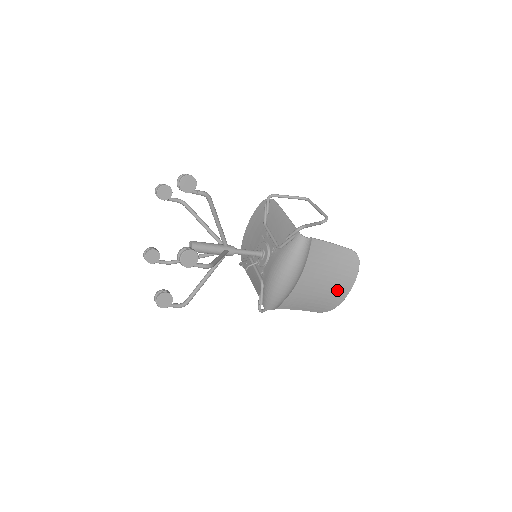
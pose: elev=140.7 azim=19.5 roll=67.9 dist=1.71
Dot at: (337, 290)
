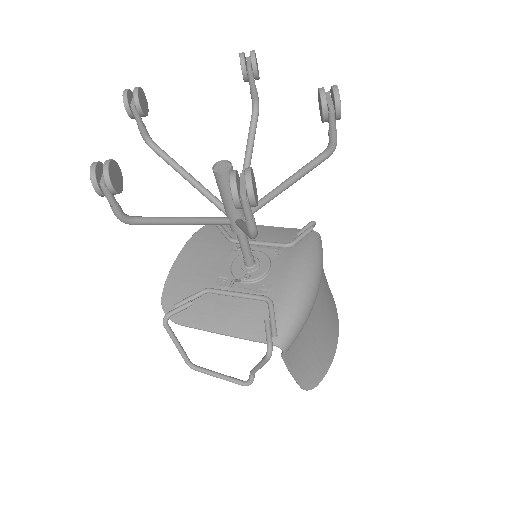
Dot at: (329, 341)
